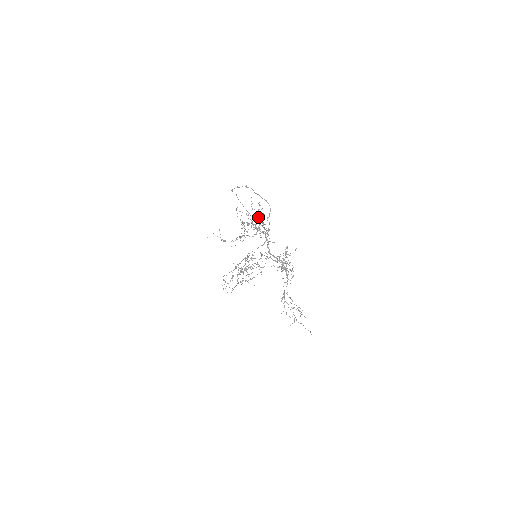
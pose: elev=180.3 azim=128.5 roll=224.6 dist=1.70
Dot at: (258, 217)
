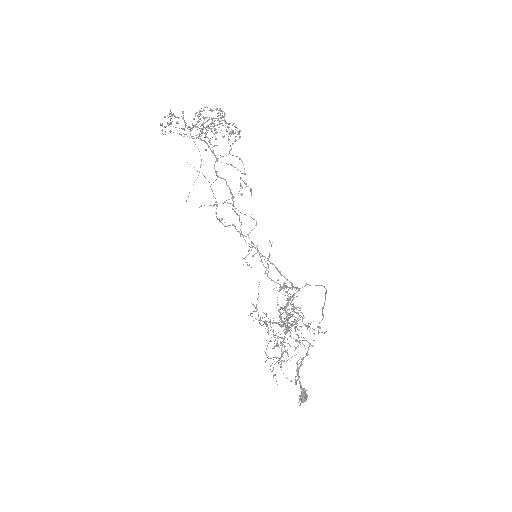
Dot at: (302, 401)
